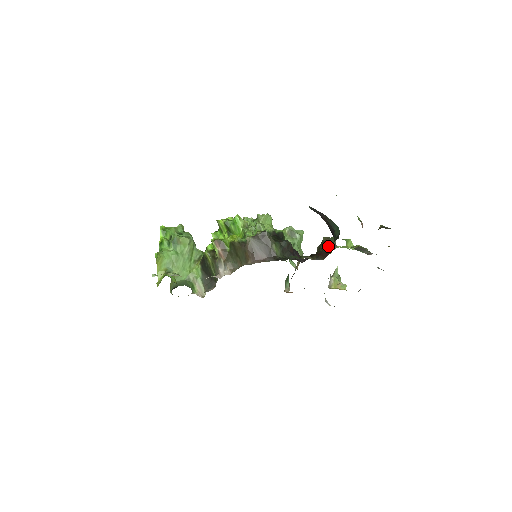
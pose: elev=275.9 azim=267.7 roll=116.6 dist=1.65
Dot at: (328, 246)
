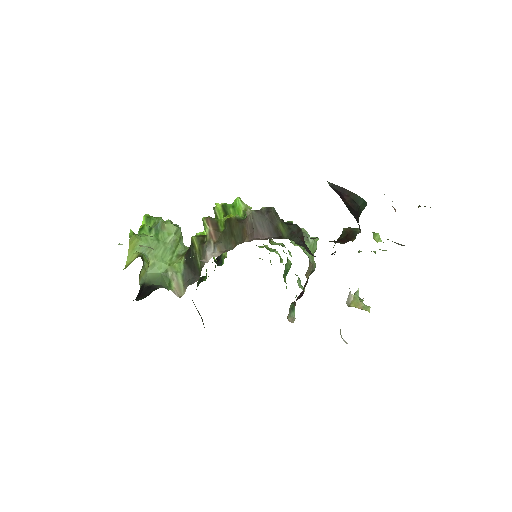
Dot at: (350, 235)
